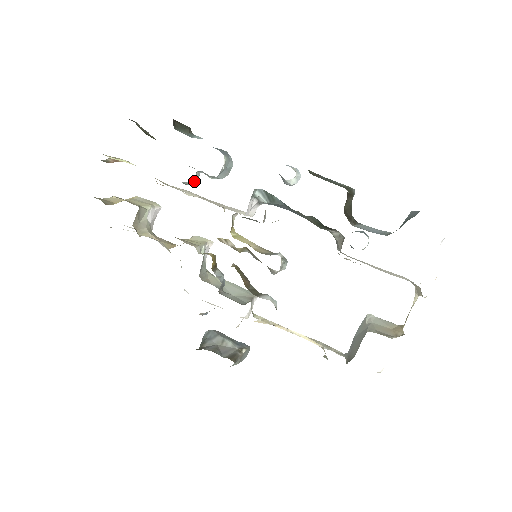
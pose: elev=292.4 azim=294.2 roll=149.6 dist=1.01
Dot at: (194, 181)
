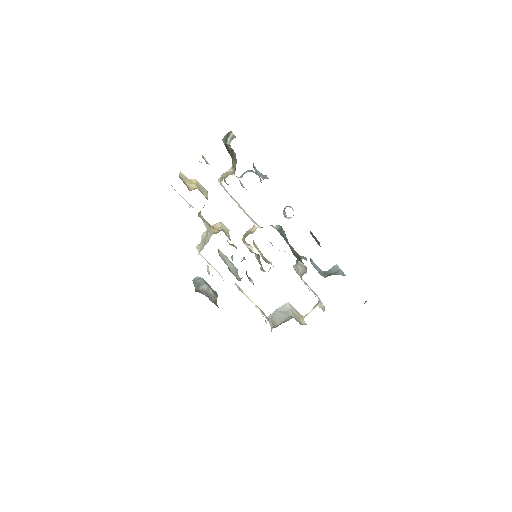
Dot at: occluded
